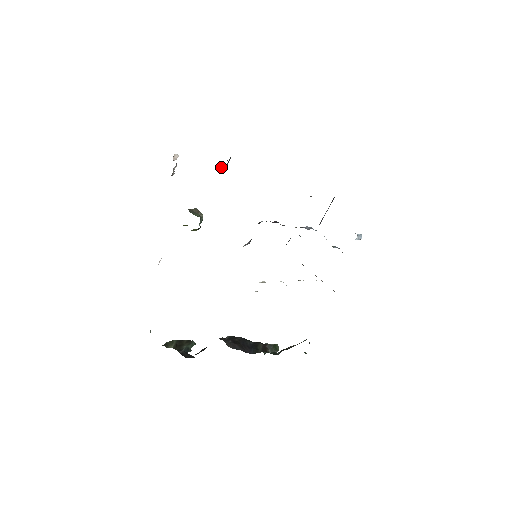
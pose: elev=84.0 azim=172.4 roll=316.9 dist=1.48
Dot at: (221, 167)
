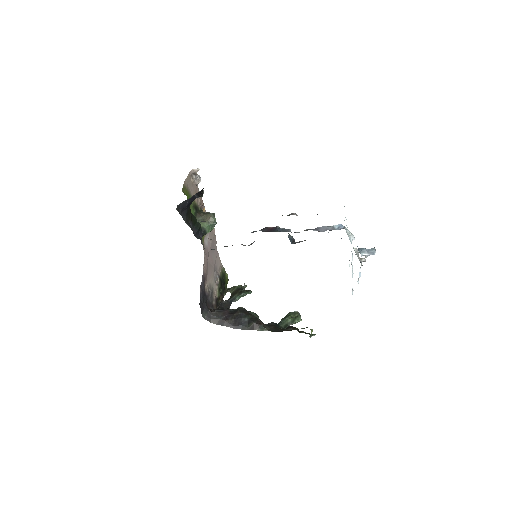
Dot at: (197, 197)
